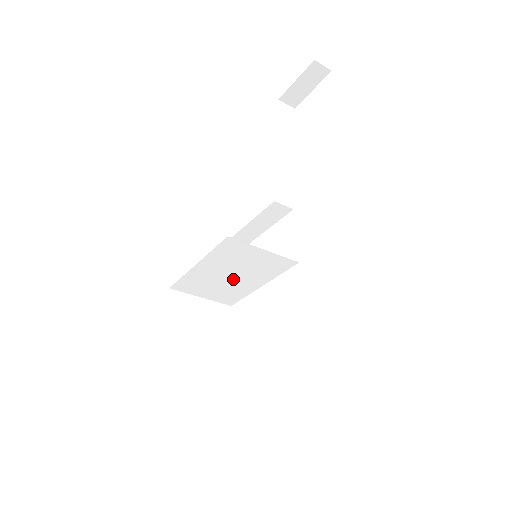
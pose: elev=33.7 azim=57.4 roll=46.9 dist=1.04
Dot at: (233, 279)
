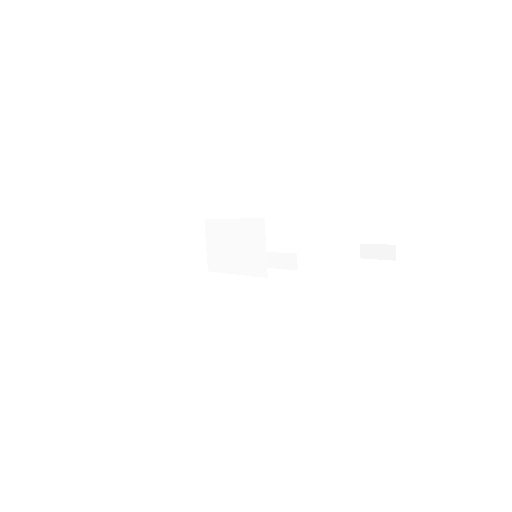
Dot at: (232, 251)
